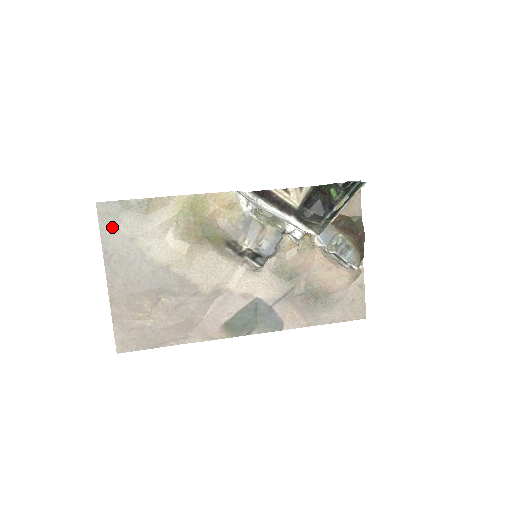
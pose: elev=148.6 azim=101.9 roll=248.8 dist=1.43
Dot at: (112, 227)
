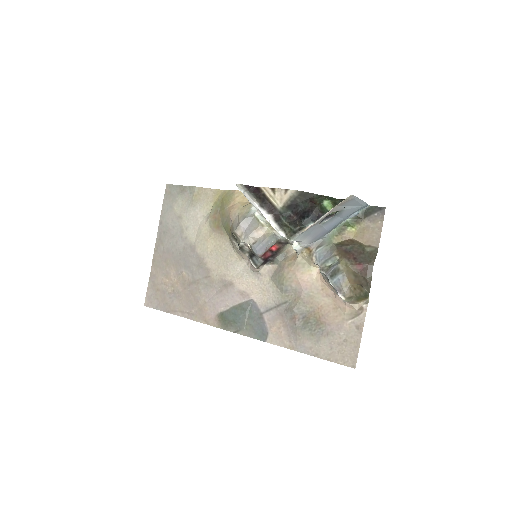
Dot at: (170, 205)
